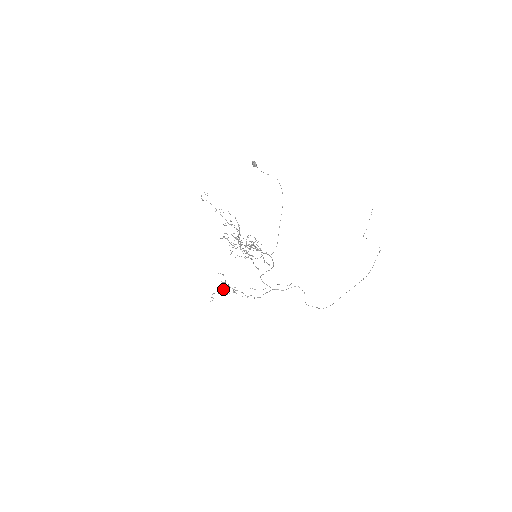
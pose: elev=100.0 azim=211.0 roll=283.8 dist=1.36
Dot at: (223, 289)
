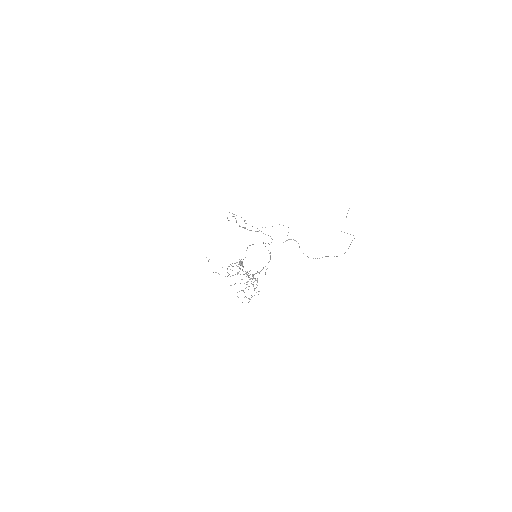
Dot at: occluded
